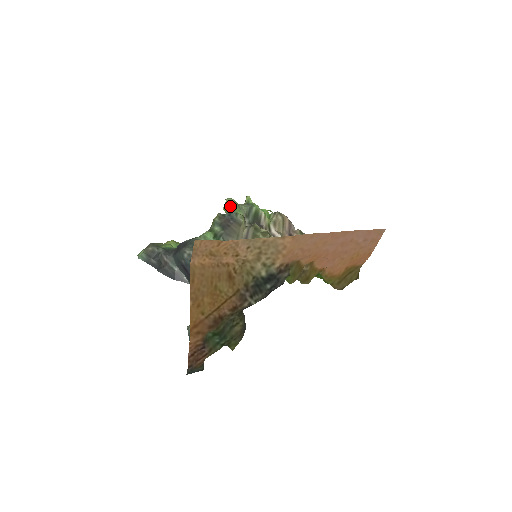
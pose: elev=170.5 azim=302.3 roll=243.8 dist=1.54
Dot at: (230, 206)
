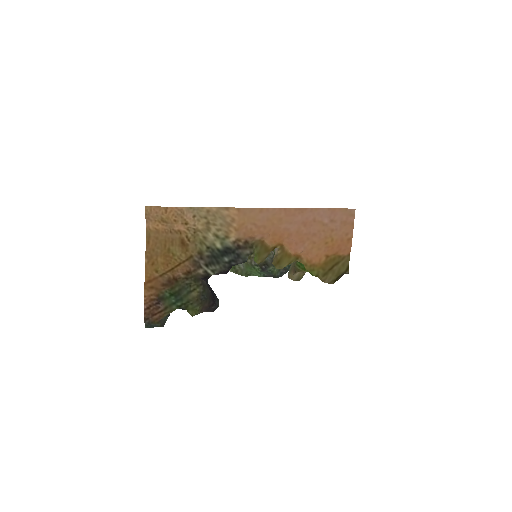
Dot at: occluded
